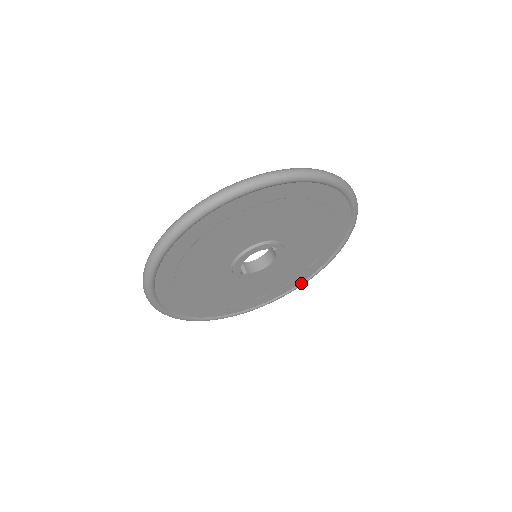
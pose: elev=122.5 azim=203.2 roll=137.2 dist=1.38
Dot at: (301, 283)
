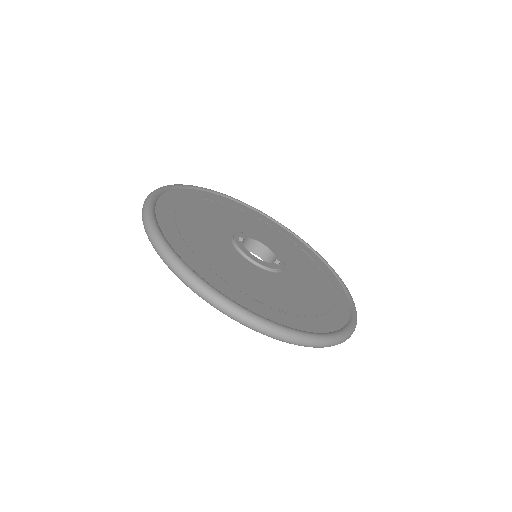
Dot at: occluded
